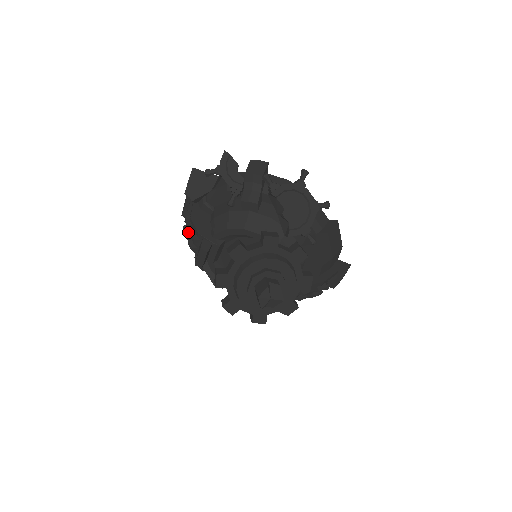
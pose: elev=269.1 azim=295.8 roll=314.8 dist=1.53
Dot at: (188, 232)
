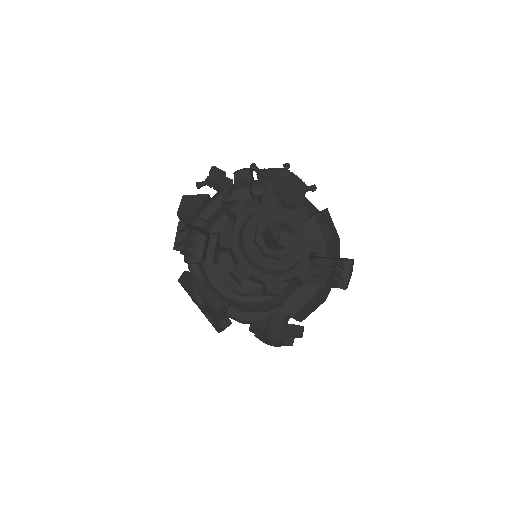
Dot at: (183, 244)
